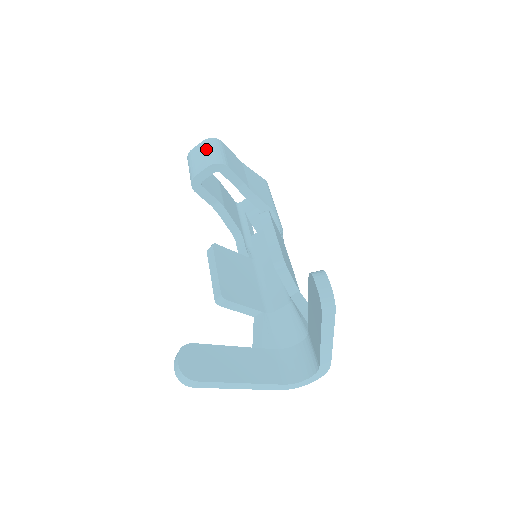
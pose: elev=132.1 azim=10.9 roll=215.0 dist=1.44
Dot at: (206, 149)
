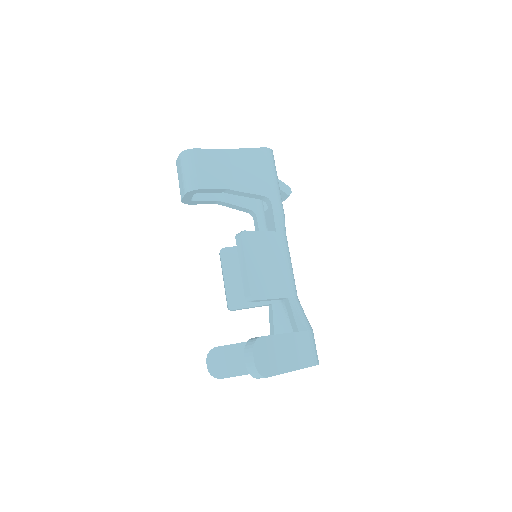
Dot at: (181, 169)
